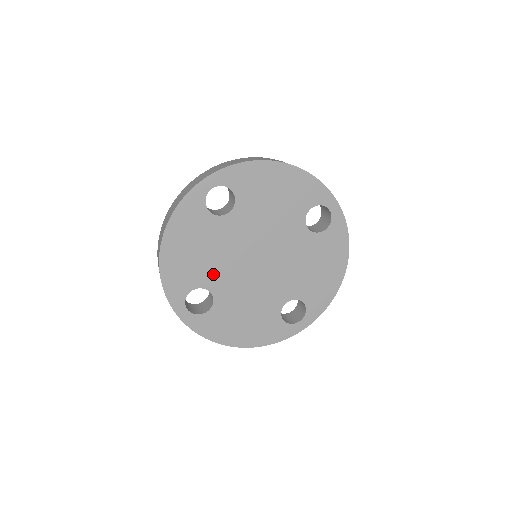
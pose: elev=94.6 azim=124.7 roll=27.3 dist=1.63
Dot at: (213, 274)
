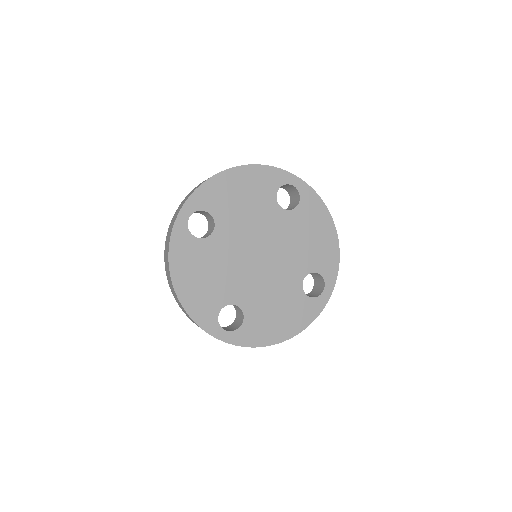
Dot at: (229, 288)
